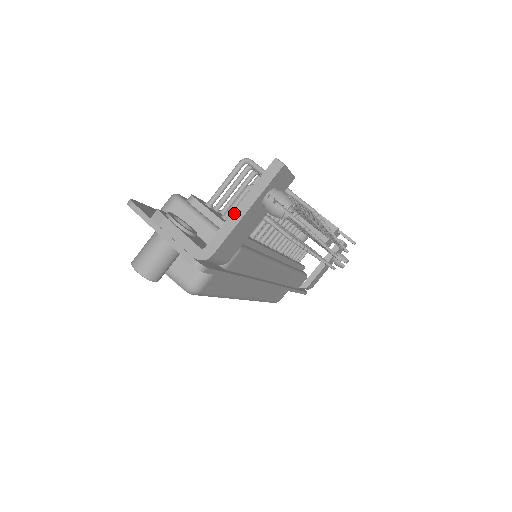
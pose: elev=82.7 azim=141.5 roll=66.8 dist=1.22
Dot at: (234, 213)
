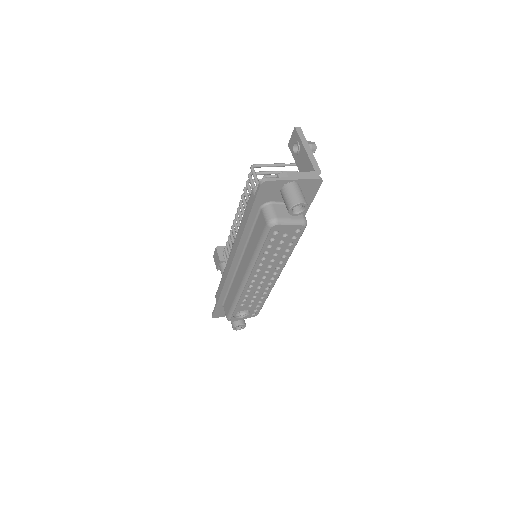
Dot at: (307, 152)
